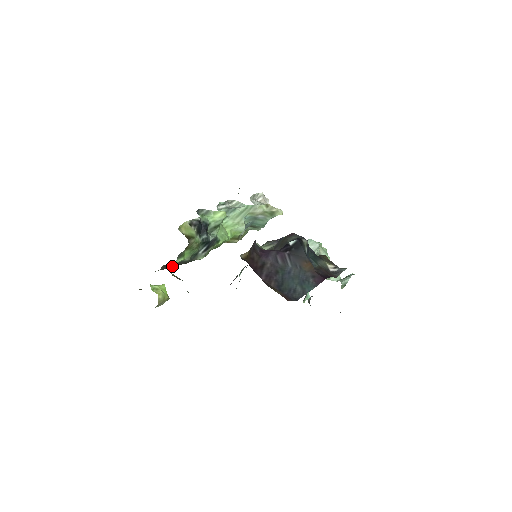
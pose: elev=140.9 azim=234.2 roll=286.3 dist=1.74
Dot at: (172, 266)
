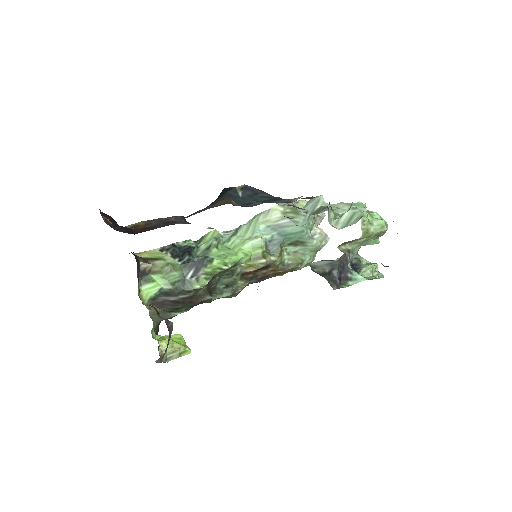
Dot at: (174, 307)
